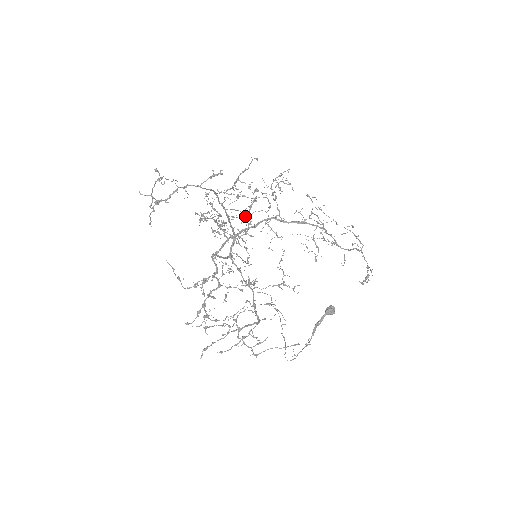
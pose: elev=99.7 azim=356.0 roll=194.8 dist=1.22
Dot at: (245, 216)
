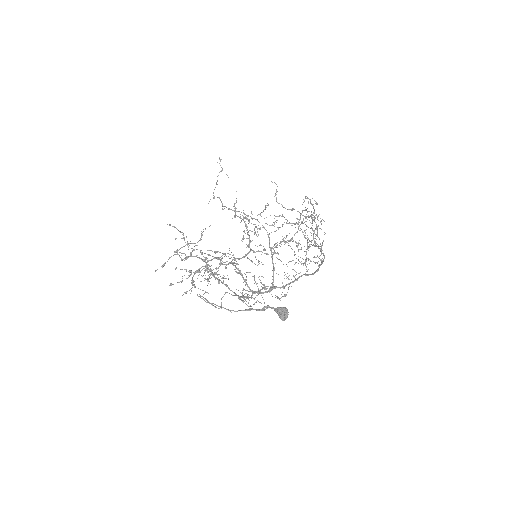
Dot at: (275, 247)
